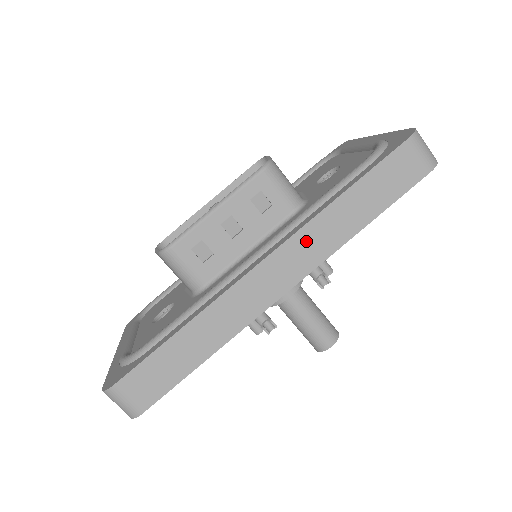
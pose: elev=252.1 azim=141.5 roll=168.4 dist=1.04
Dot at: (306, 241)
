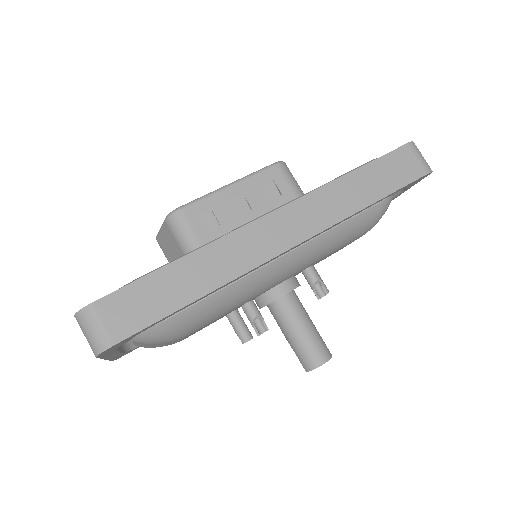
Dot at: (315, 204)
